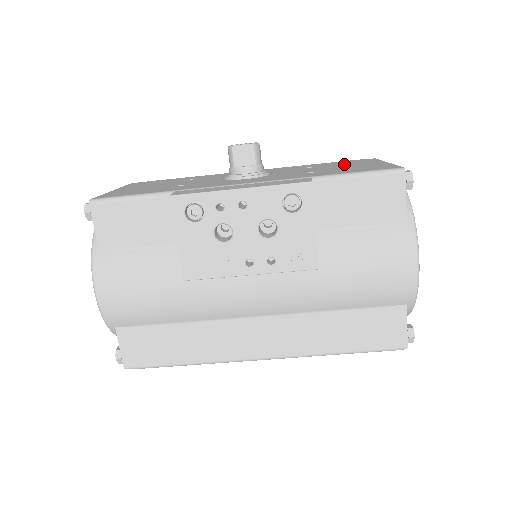
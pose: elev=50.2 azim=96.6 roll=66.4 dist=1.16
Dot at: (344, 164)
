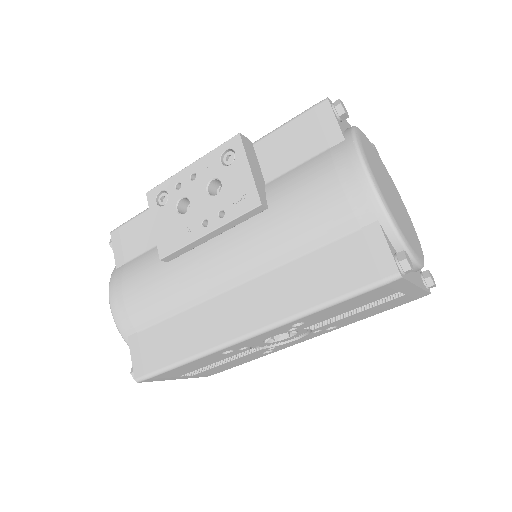
Dot at: occluded
